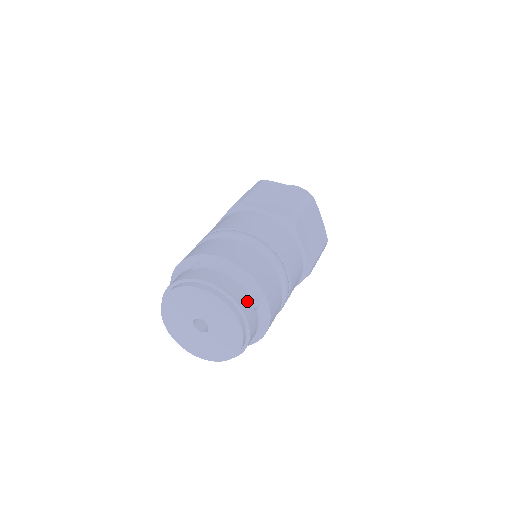
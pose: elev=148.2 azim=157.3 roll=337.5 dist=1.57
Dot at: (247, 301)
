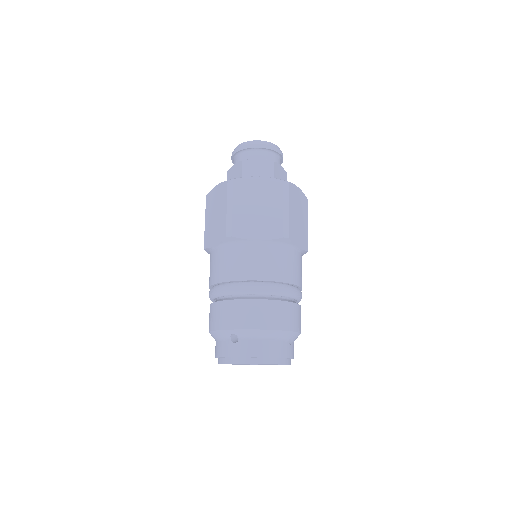
Dot at: (286, 347)
